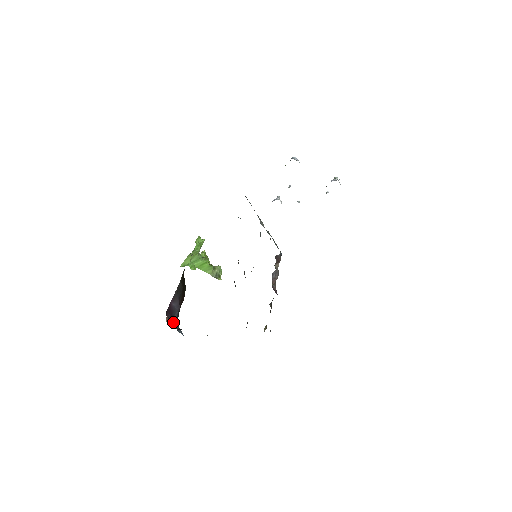
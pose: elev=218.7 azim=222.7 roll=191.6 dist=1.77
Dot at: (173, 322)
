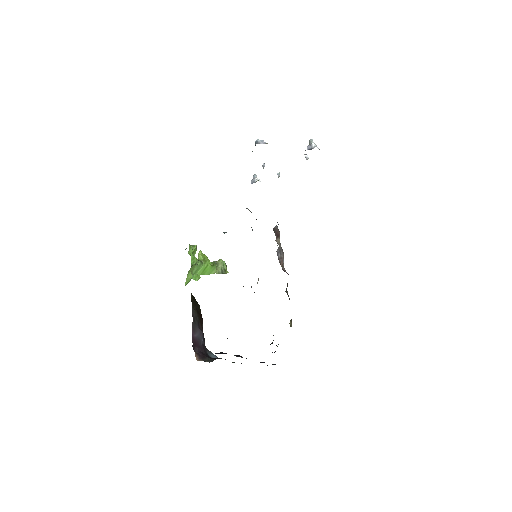
Dot at: (203, 352)
